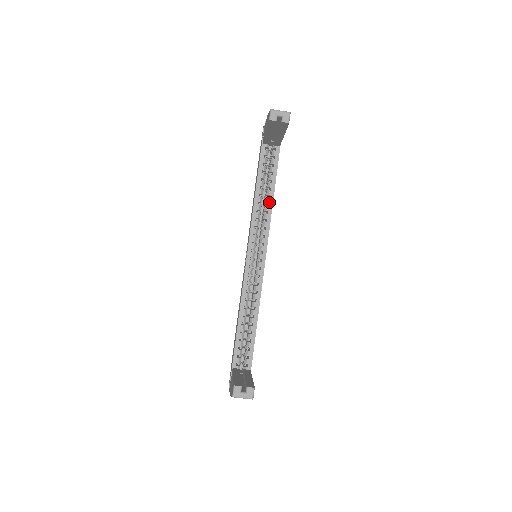
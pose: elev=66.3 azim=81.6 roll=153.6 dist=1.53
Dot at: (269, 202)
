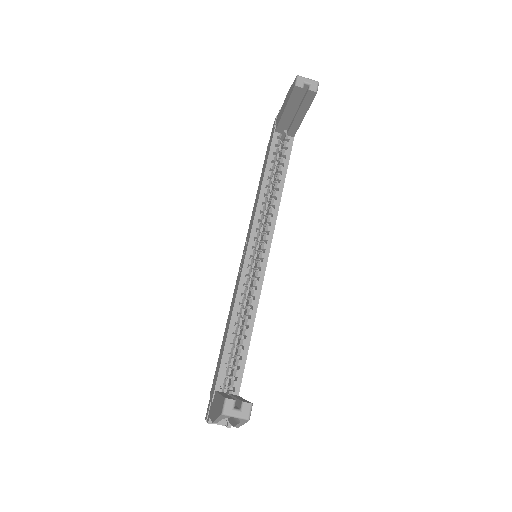
Dot at: (277, 195)
